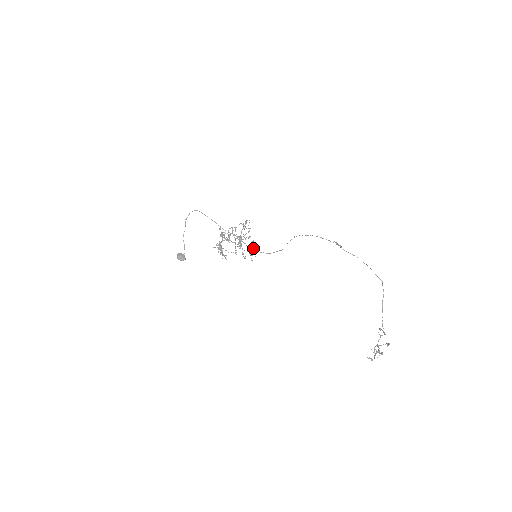
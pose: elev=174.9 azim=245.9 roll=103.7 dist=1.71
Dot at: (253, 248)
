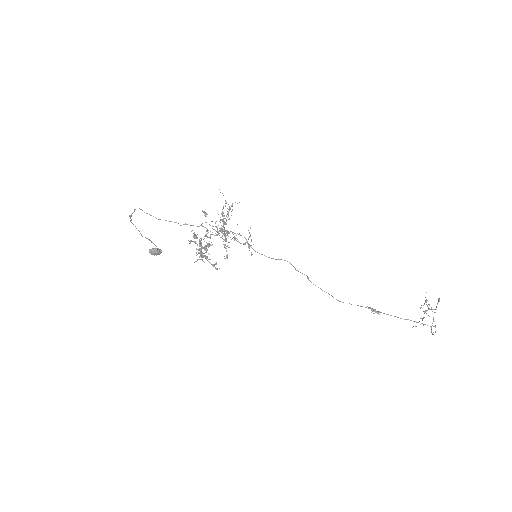
Dot at: (247, 243)
